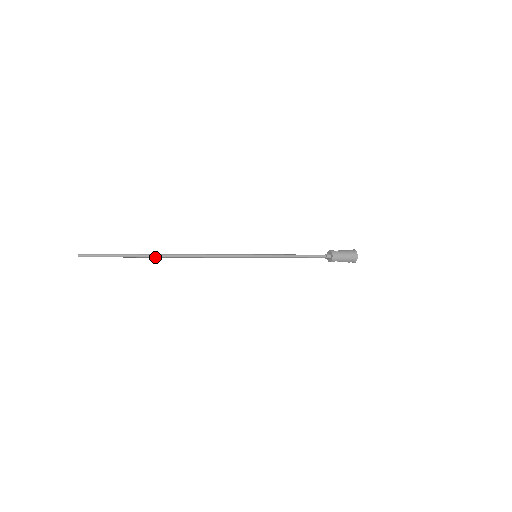
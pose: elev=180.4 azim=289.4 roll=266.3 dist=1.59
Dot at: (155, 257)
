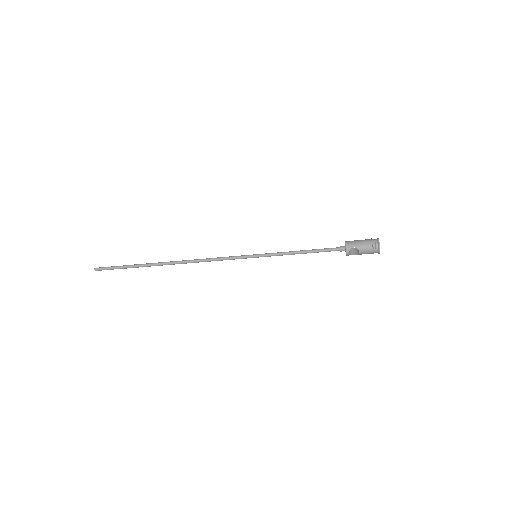
Dot at: (157, 265)
